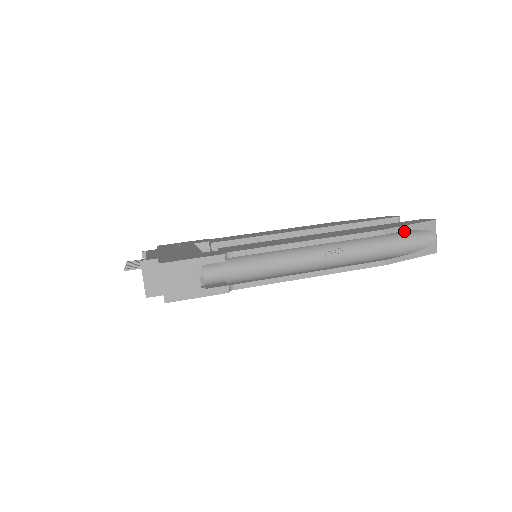
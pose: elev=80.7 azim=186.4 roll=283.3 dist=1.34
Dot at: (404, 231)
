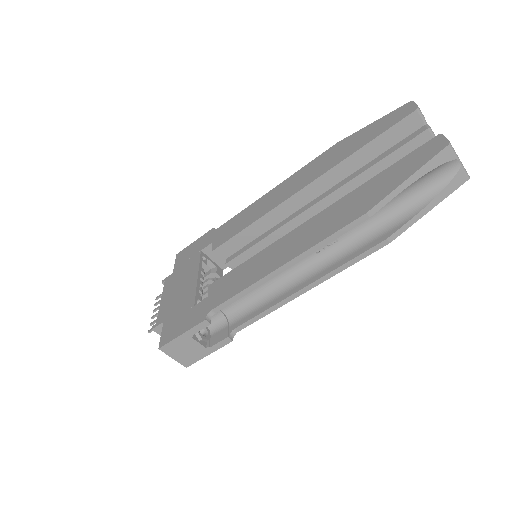
Dot at: (403, 188)
